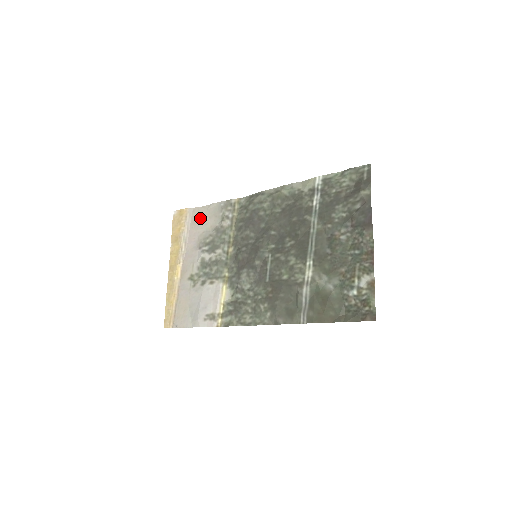
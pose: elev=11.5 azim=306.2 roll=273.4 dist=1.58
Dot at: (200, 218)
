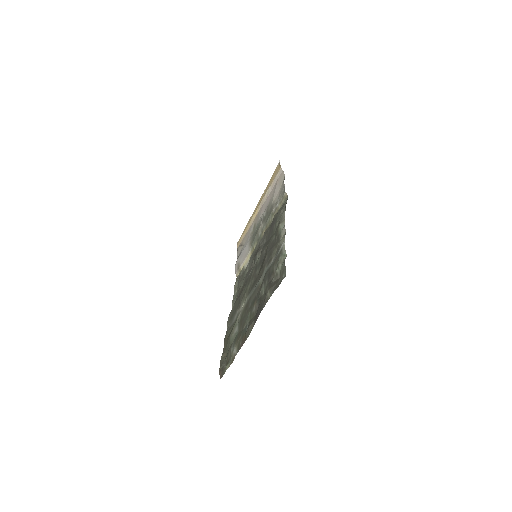
Dot at: (278, 184)
